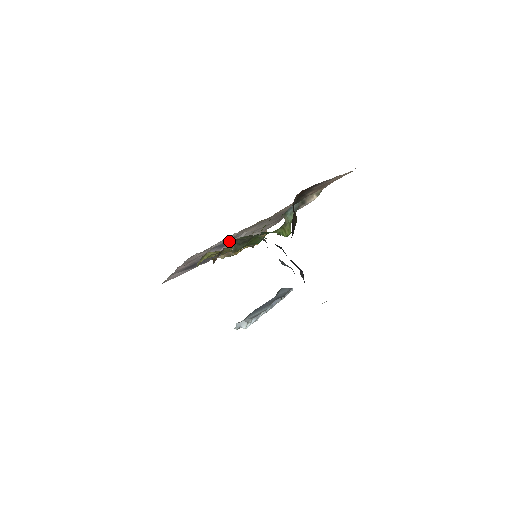
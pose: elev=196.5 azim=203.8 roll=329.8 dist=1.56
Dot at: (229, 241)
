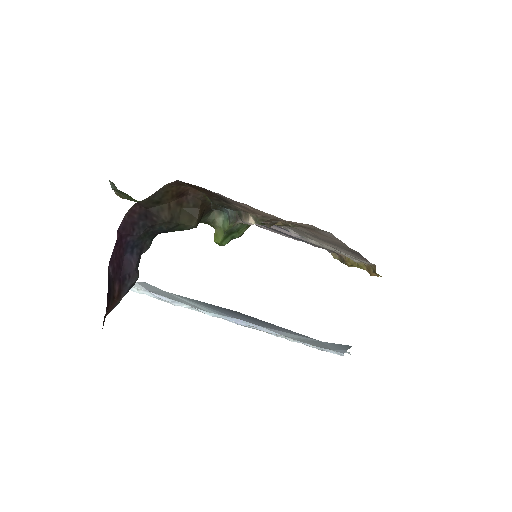
Dot at: occluded
